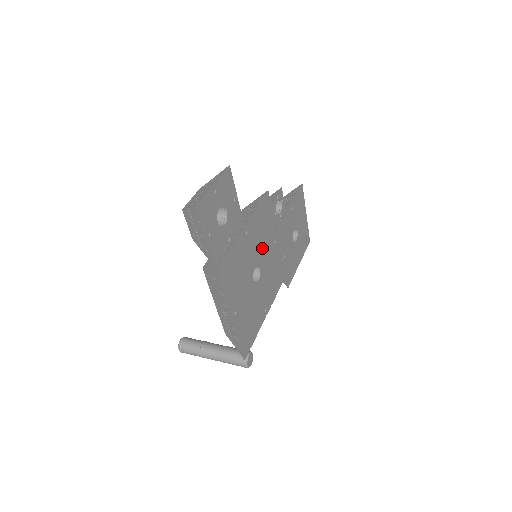
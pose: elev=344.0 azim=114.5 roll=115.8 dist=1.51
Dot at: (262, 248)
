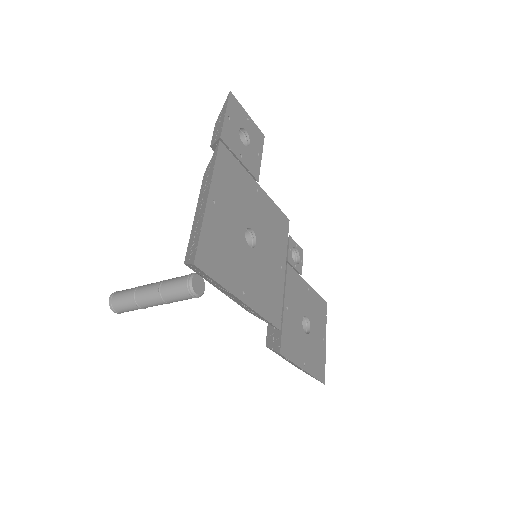
Dot at: (266, 237)
